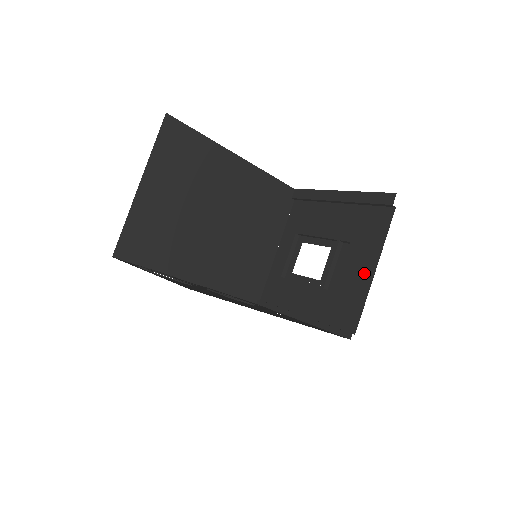
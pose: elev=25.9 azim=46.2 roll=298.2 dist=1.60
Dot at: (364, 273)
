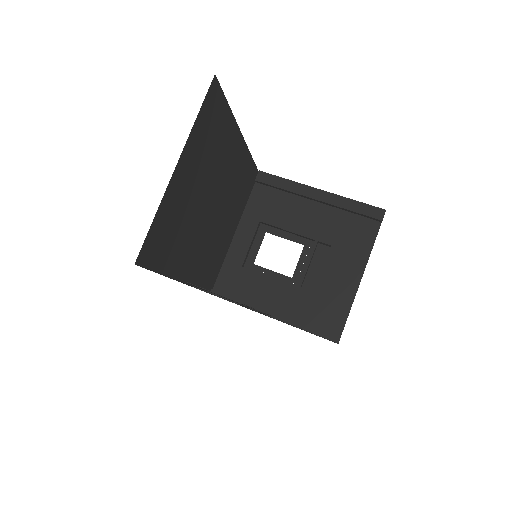
Dot at: (349, 280)
